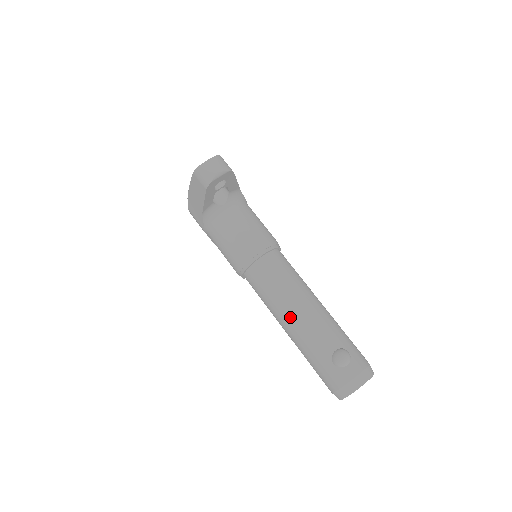
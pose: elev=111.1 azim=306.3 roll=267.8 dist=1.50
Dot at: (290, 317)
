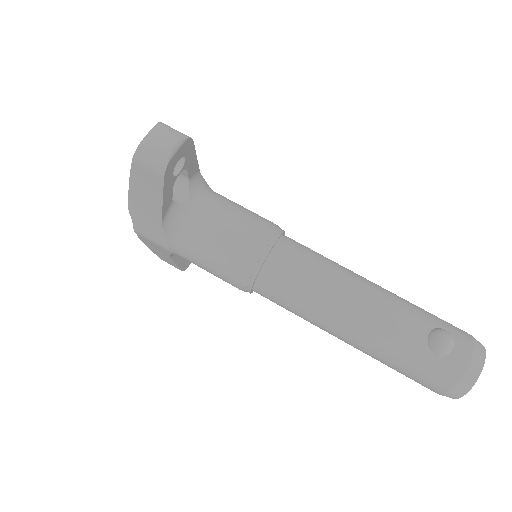
Dot at: (347, 317)
